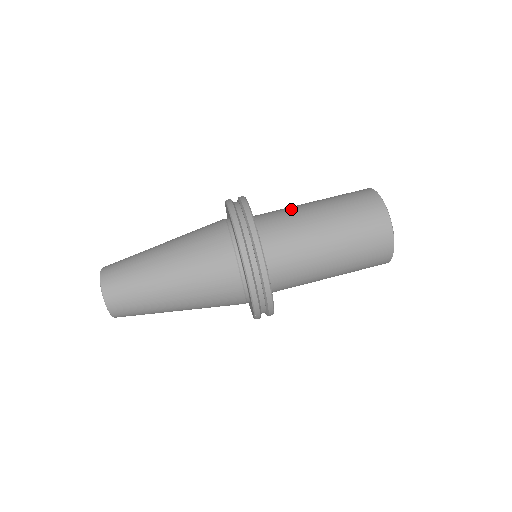
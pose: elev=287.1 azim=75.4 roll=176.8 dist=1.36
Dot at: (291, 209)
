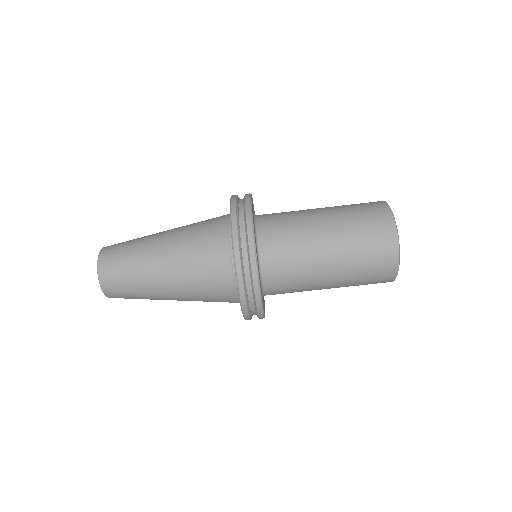
Dot at: occluded
